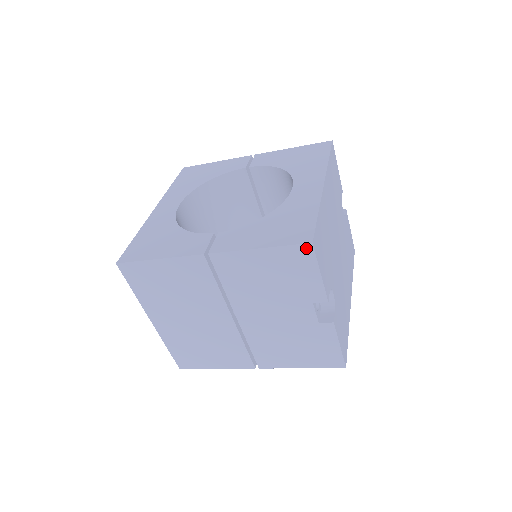
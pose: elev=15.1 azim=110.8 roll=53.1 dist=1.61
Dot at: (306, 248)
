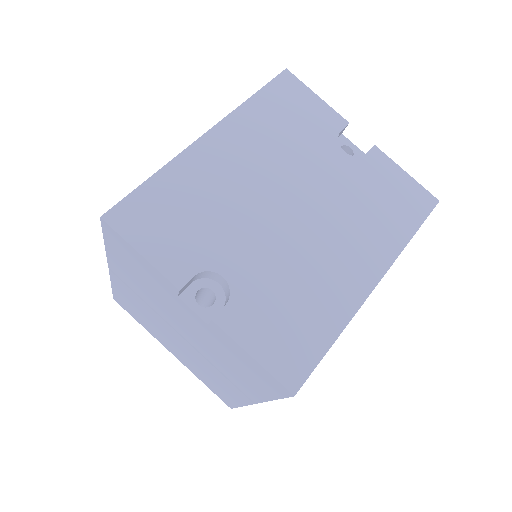
Dot at: (106, 226)
